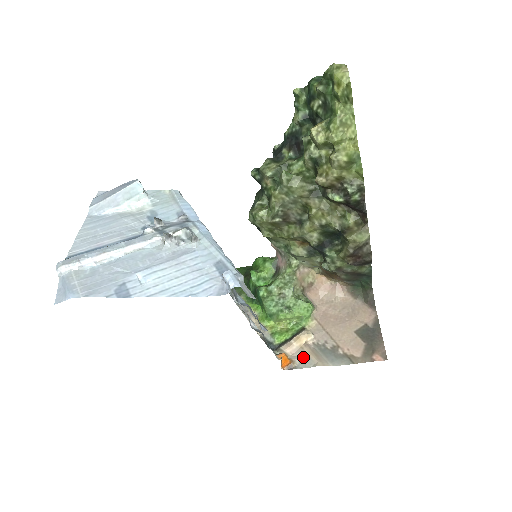
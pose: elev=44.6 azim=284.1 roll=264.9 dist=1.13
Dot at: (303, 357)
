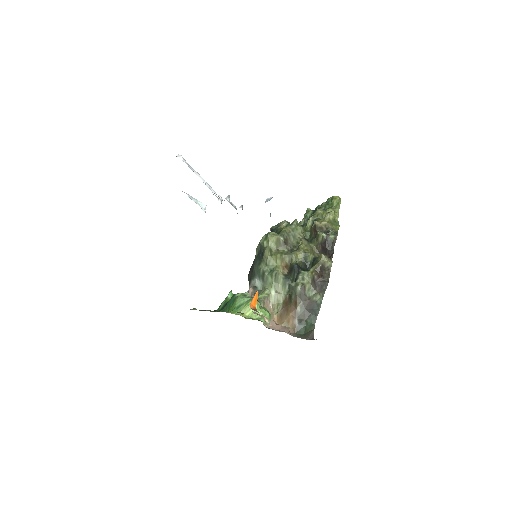
Dot at: occluded
